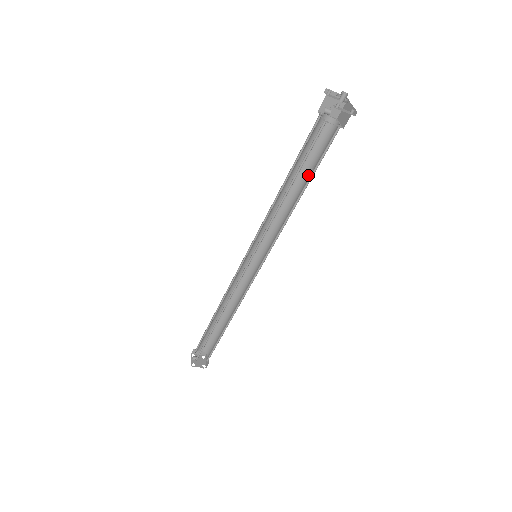
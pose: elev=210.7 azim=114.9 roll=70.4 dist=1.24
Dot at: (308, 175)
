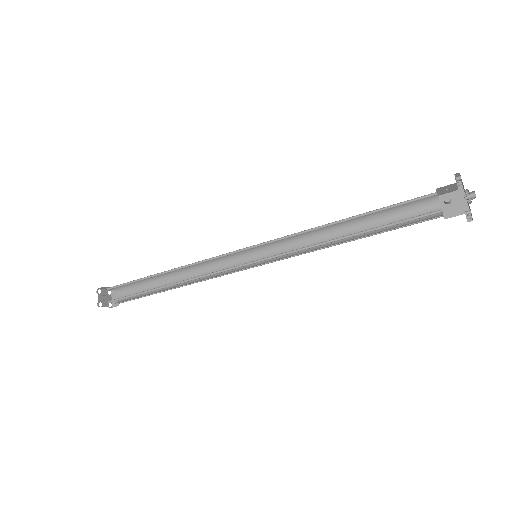
Dot at: (371, 224)
